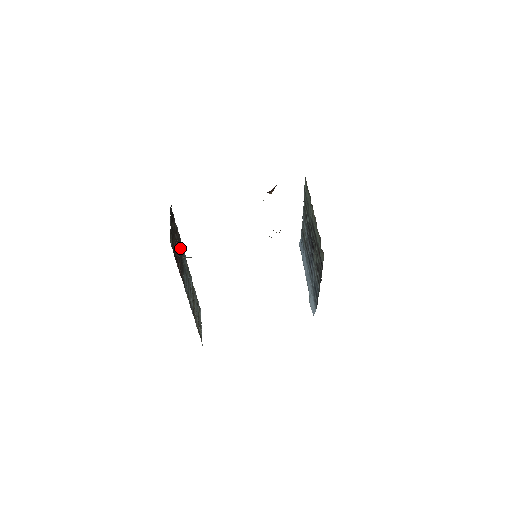
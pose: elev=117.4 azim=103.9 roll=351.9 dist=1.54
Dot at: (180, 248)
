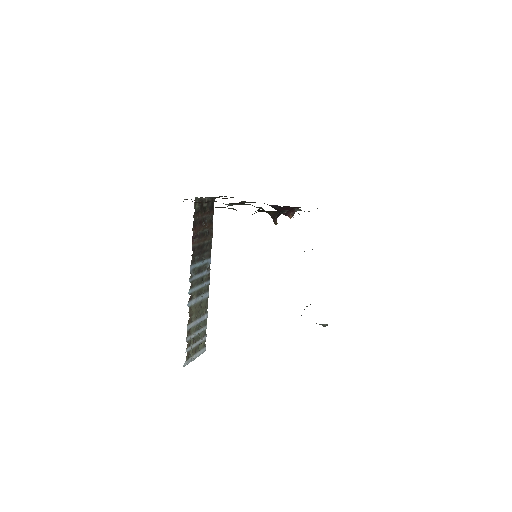
Dot at: (207, 240)
